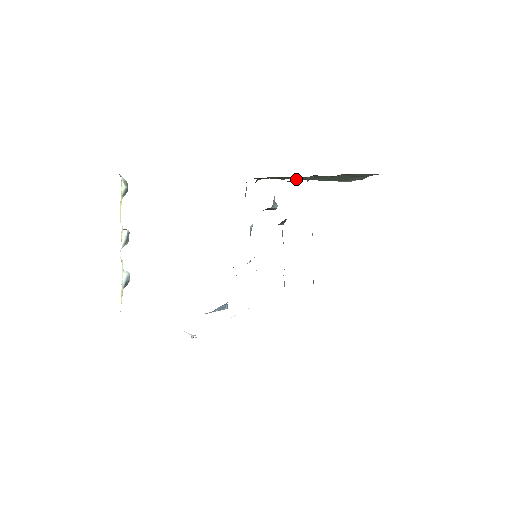
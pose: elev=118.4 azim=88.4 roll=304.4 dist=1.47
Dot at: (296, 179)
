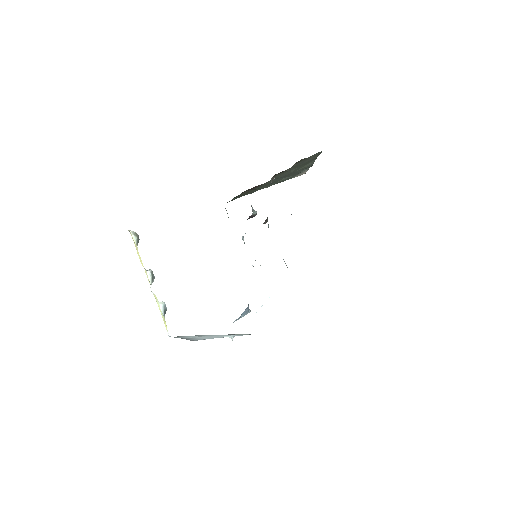
Dot at: (262, 188)
